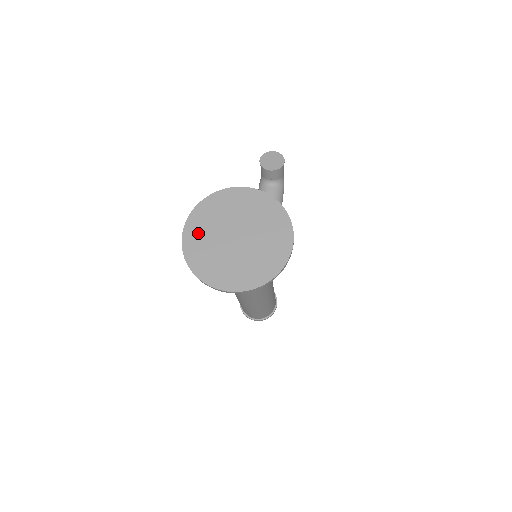
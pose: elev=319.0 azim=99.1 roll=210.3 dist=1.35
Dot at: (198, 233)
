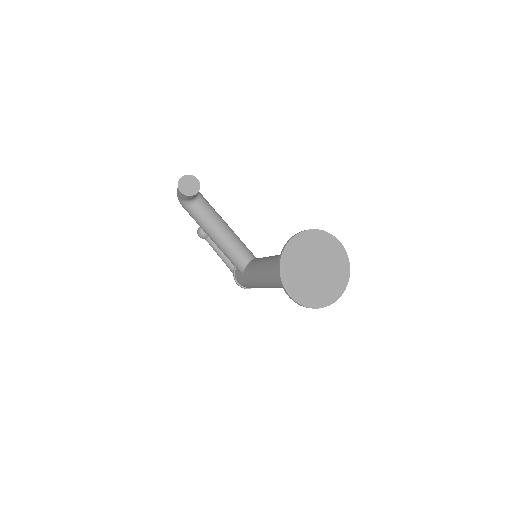
Dot at: (297, 288)
